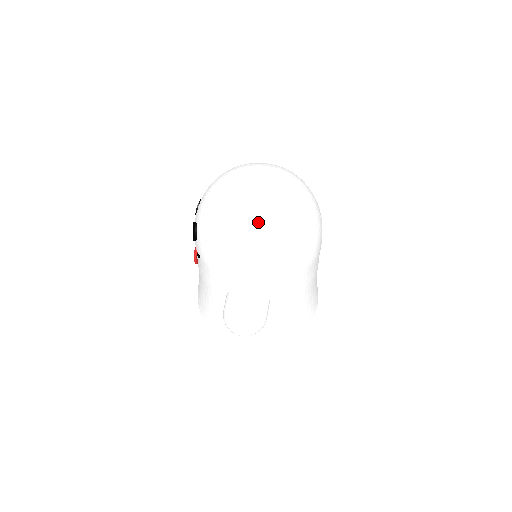
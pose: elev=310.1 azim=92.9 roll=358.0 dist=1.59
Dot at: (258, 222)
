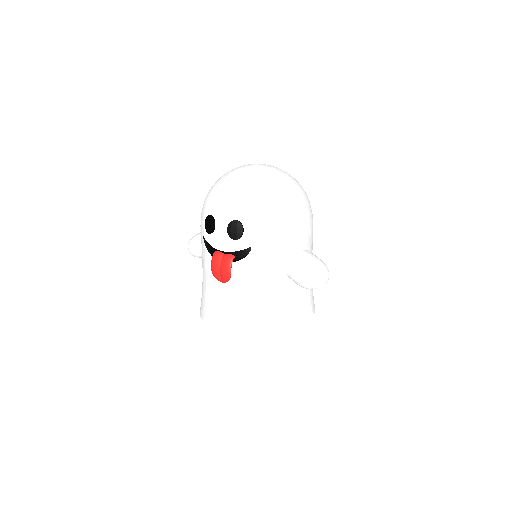
Dot at: (290, 184)
